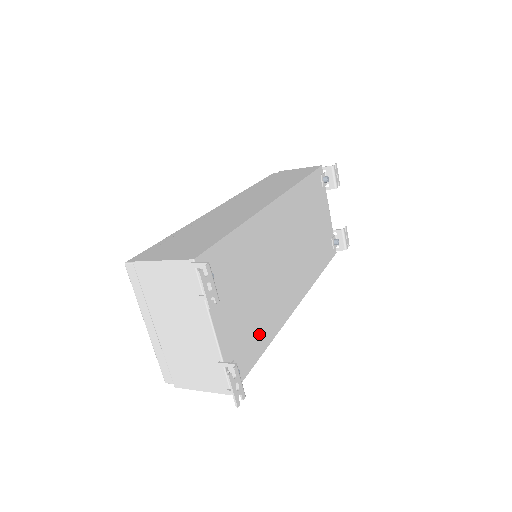
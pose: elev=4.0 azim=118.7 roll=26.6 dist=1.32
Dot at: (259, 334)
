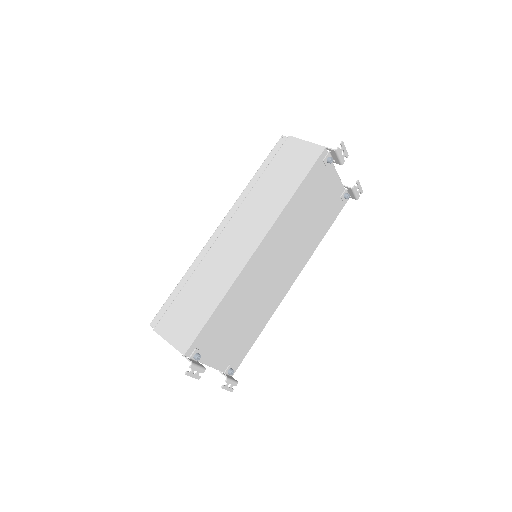
Dot at: (251, 334)
